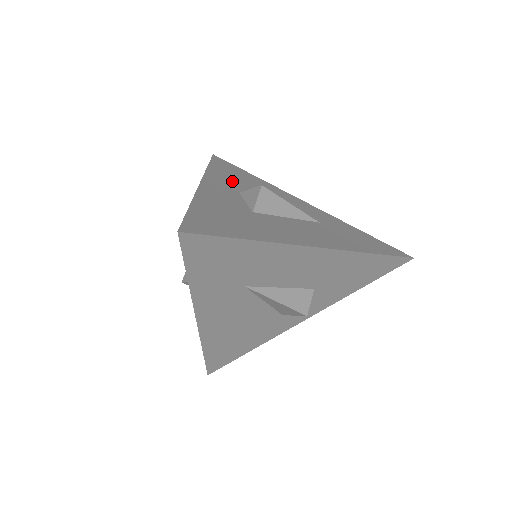
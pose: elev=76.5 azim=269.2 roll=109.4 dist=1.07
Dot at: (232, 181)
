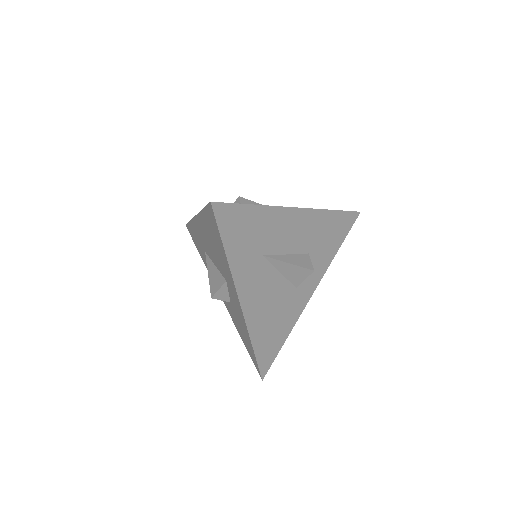
Dot at: occluded
